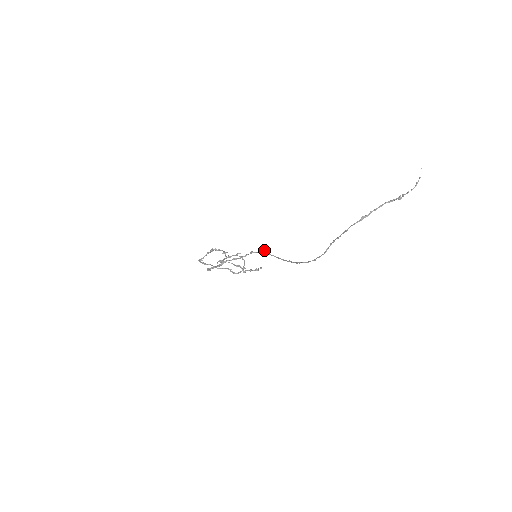
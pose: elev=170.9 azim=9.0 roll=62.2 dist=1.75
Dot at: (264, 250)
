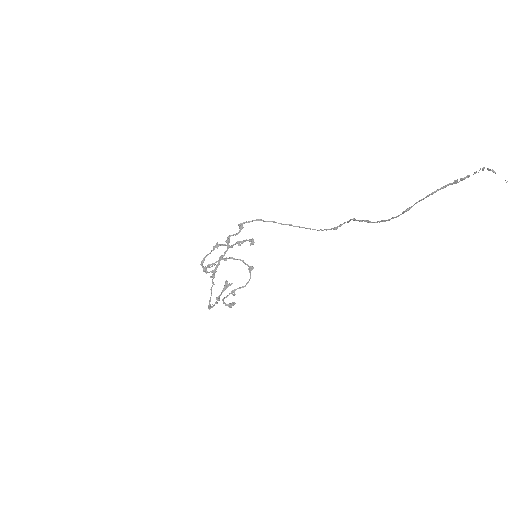
Dot at: (241, 229)
